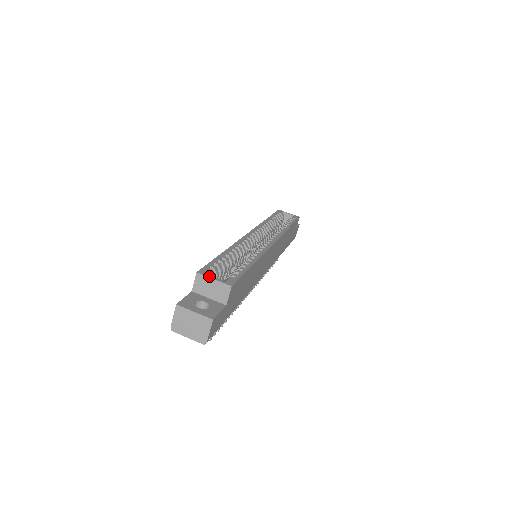
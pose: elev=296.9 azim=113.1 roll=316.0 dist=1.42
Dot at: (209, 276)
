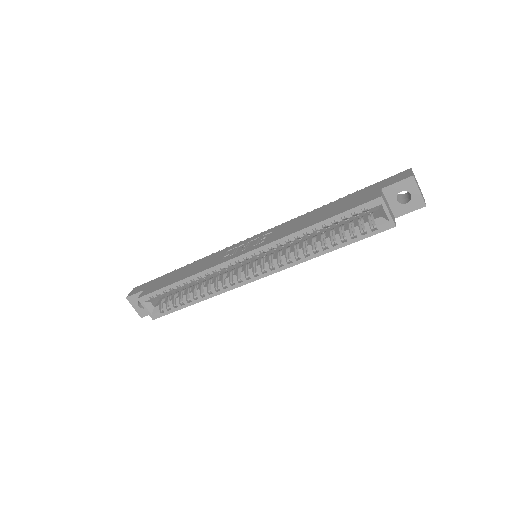
Dot at: (143, 306)
